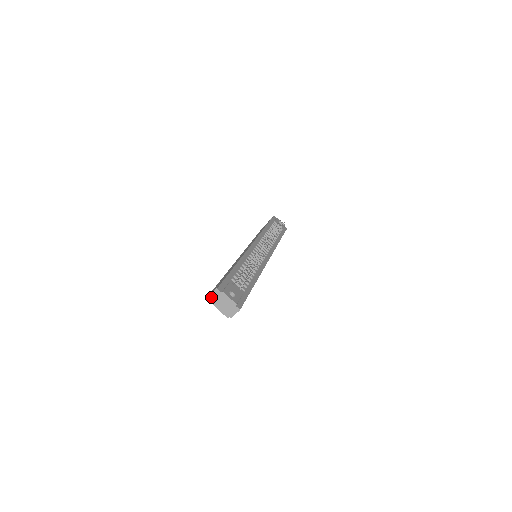
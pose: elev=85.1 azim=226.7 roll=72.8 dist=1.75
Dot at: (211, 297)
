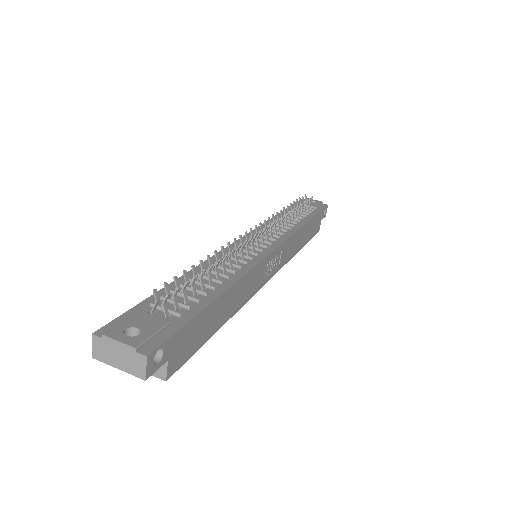
Dot at: (94, 355)
